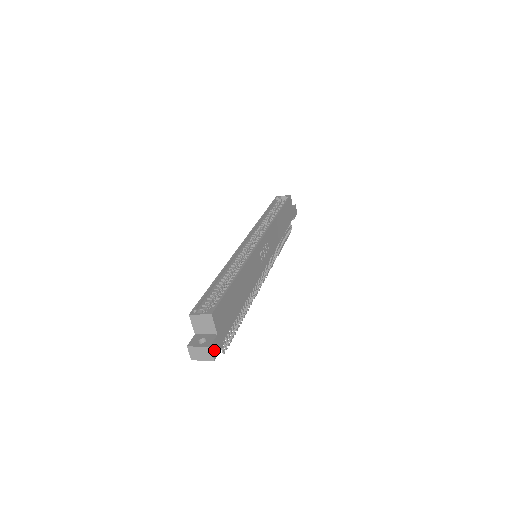
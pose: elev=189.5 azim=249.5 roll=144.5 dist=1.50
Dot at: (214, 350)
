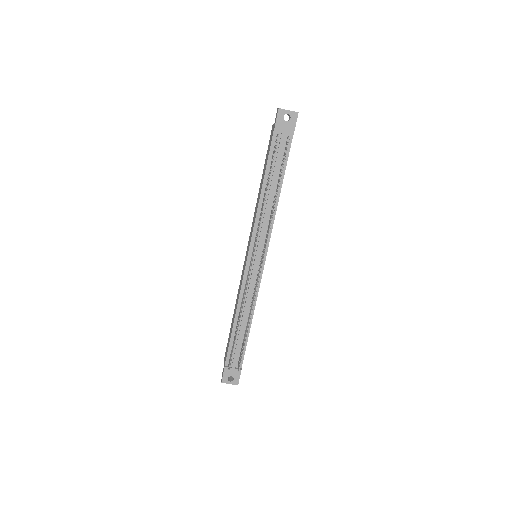
Dot at: occluded
